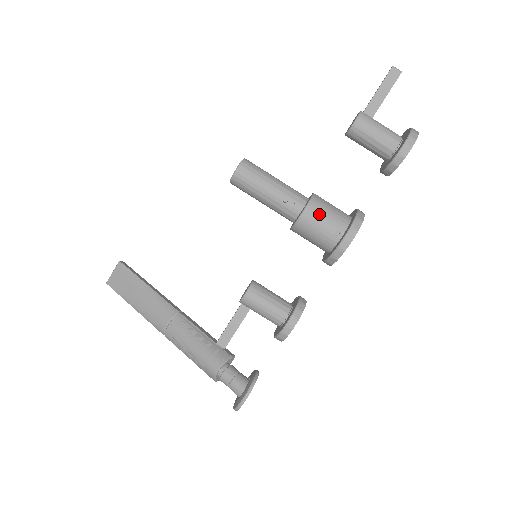
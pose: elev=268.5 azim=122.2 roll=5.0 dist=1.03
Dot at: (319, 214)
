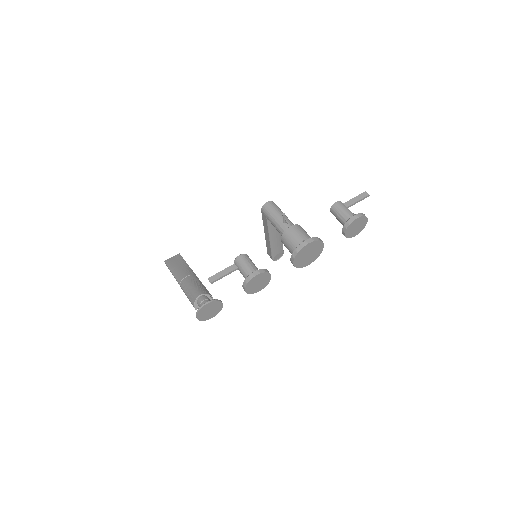
Dot at: (298, 230)
